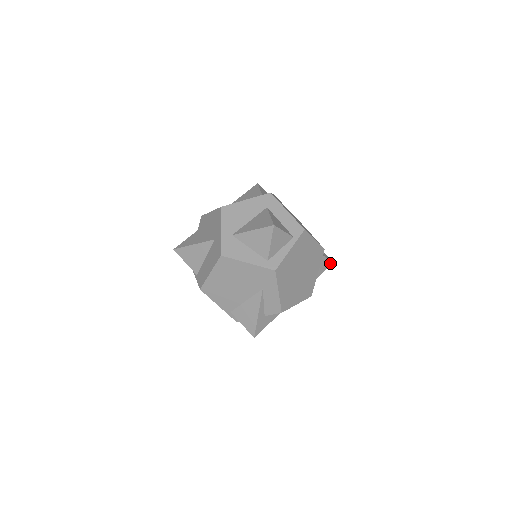
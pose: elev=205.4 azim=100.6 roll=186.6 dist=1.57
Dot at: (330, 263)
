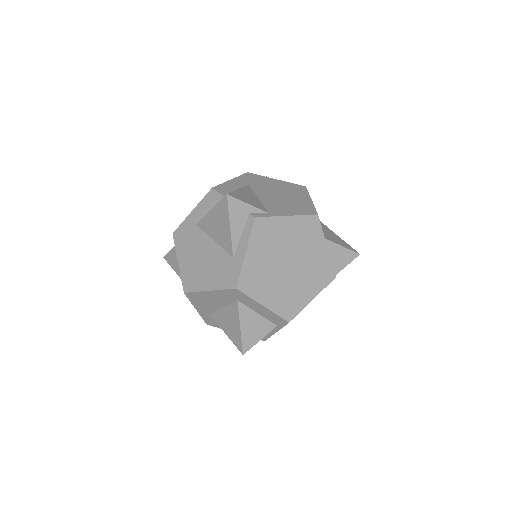
Dot at: (354, 258)
